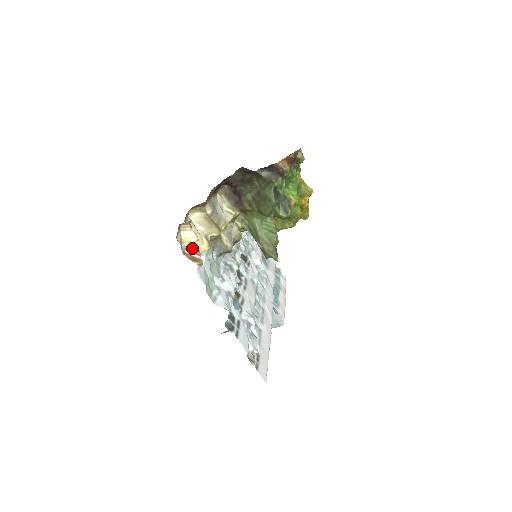
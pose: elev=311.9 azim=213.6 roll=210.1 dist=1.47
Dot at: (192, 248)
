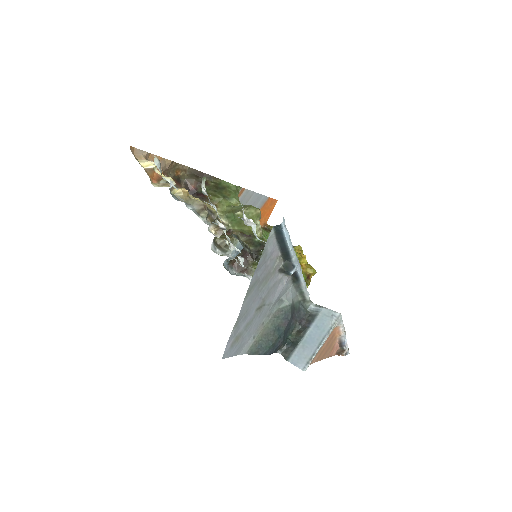
Dot at: occluded
